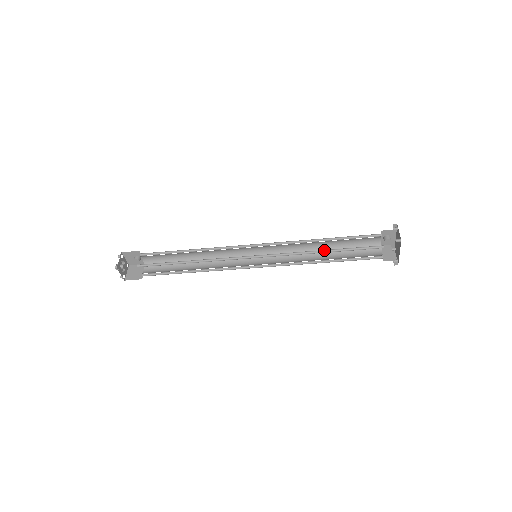
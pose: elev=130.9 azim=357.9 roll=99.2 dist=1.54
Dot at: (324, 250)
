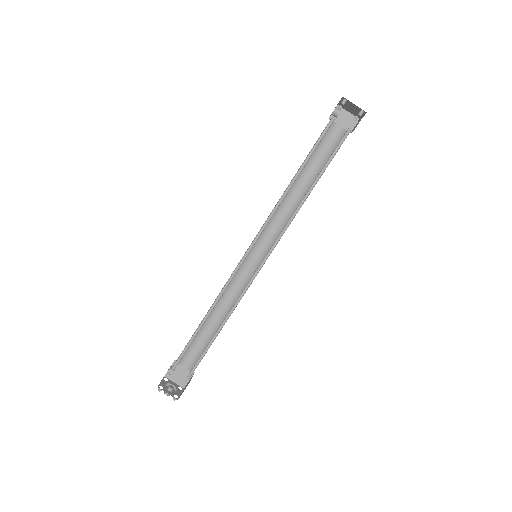
Dot at: (308, 190)
